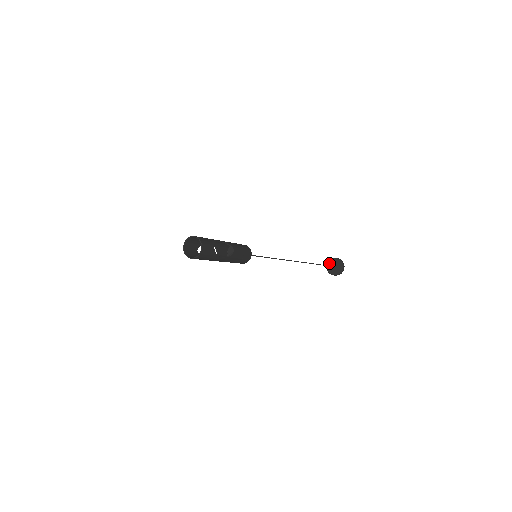
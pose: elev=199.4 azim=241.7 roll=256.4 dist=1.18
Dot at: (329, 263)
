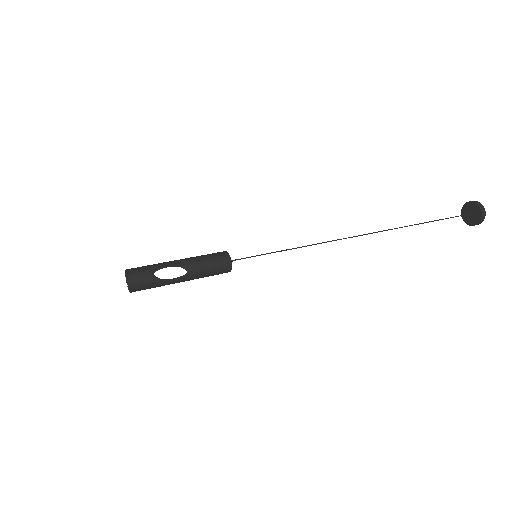
Dot at: (463, 211)
